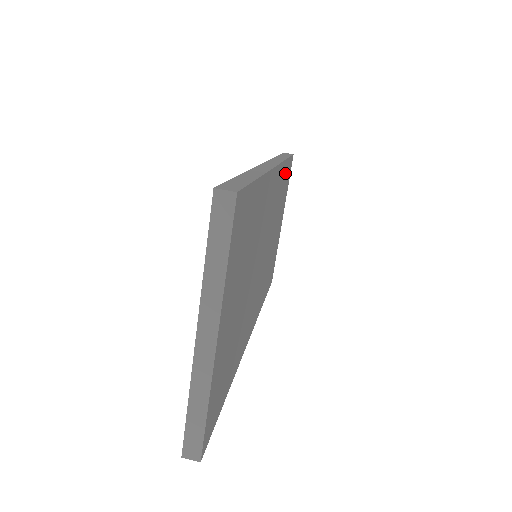
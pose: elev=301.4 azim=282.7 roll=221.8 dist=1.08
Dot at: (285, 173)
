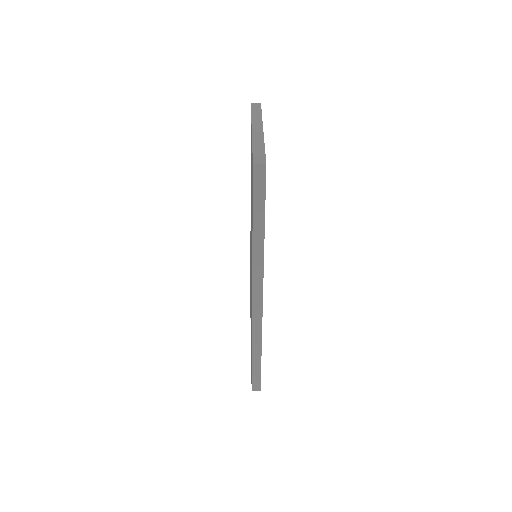
Dot at: occluded
